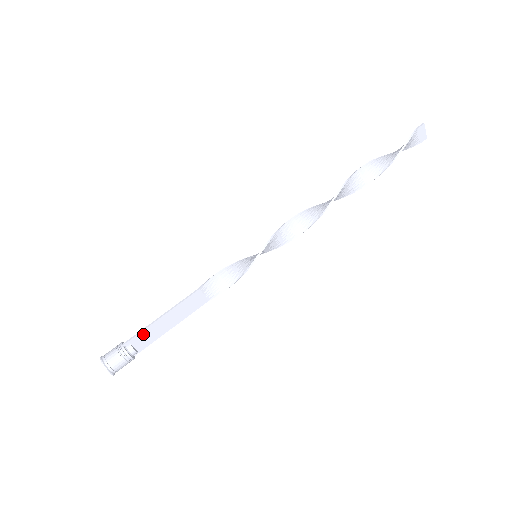
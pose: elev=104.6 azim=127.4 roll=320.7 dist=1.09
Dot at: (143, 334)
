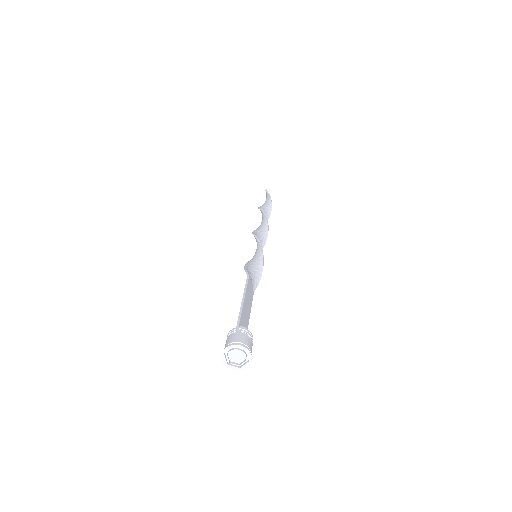
Dot at: (242, 317)
